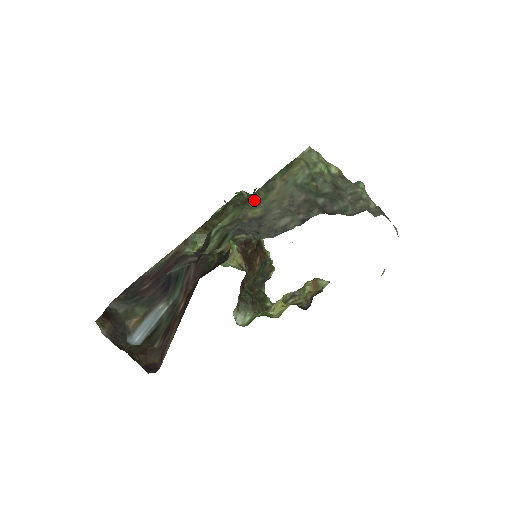
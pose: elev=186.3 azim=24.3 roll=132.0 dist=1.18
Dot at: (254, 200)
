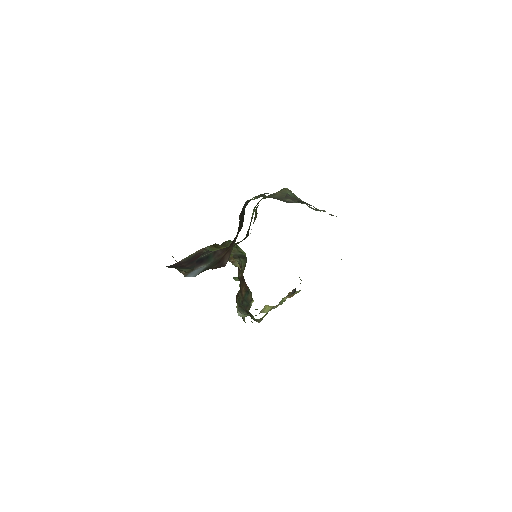
Dot at: (265, 198)
